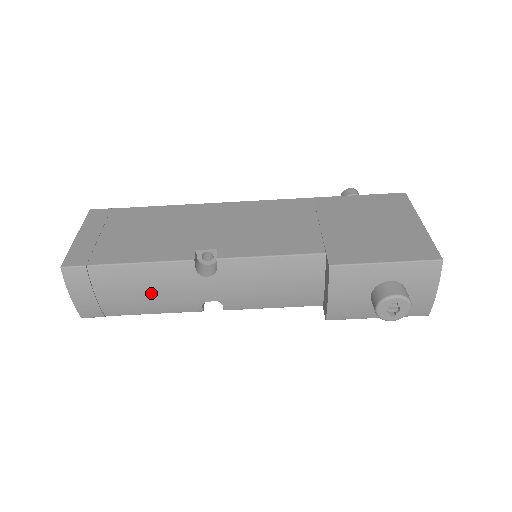
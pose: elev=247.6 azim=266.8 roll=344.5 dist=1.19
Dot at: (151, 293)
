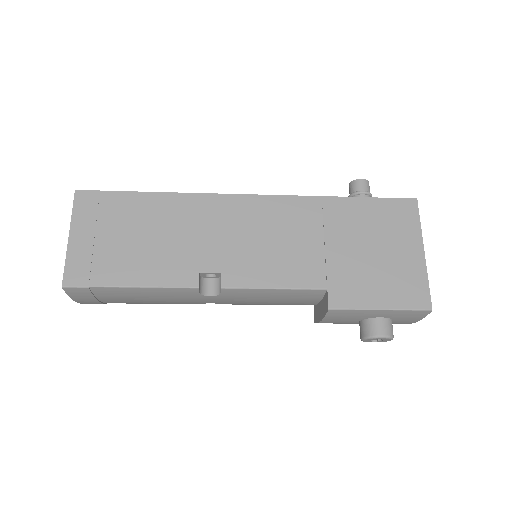
Dot at: (154, 300)
